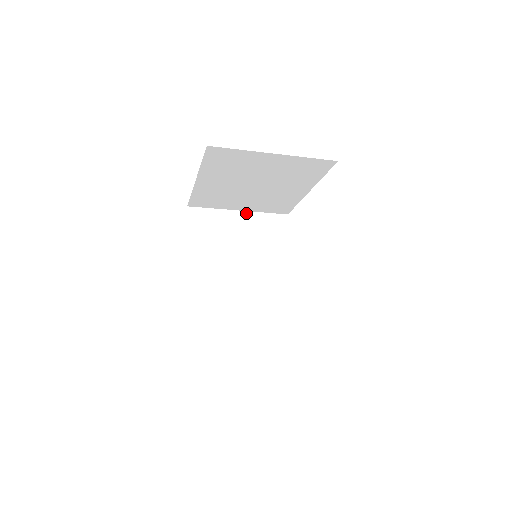
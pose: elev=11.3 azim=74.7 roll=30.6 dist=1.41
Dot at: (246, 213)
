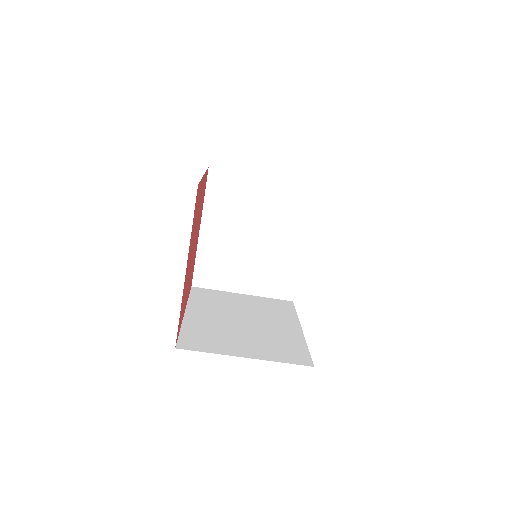
Dot at: (250, 296)
